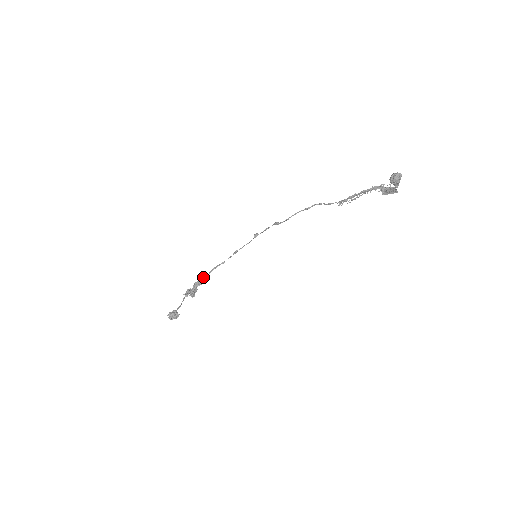
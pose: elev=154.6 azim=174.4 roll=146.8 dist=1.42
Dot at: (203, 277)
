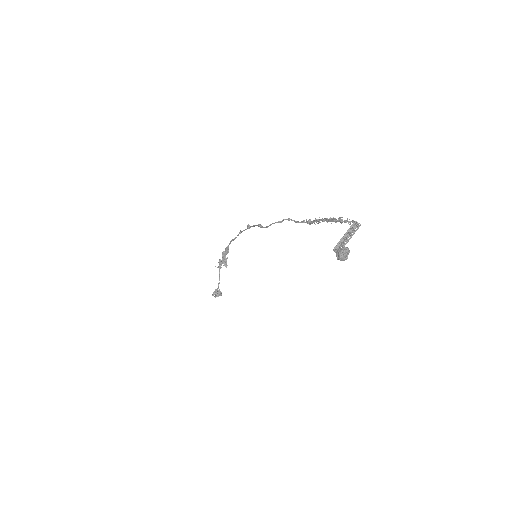
Dot at: (226, 248)
